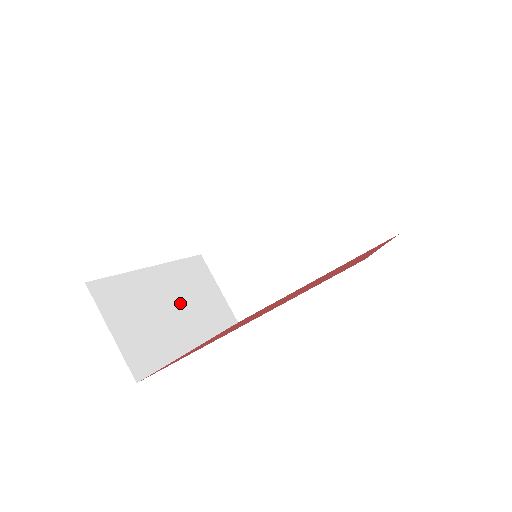
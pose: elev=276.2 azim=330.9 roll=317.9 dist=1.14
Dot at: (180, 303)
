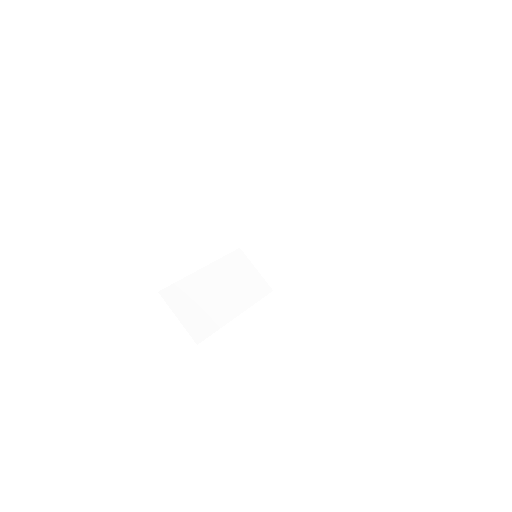
Dot at: (224, 288)
